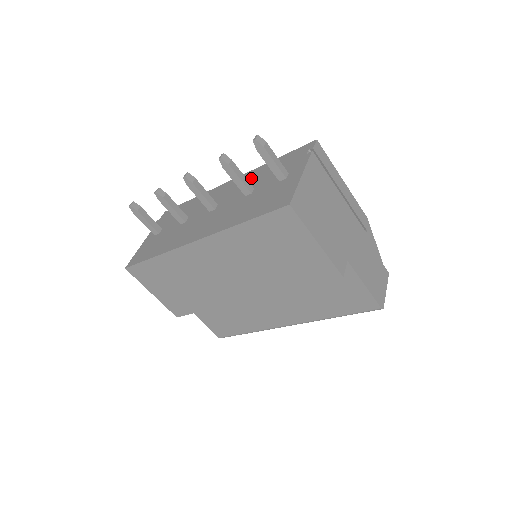
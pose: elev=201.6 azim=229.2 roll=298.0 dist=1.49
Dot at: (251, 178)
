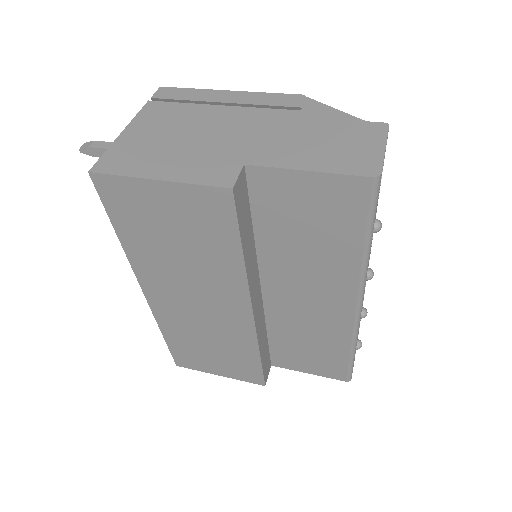
Dot at: occluded
